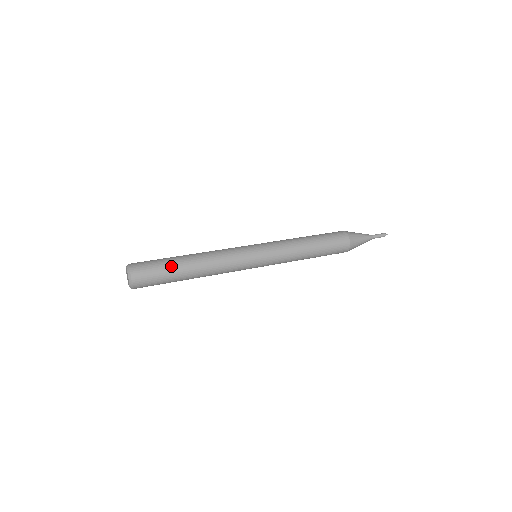
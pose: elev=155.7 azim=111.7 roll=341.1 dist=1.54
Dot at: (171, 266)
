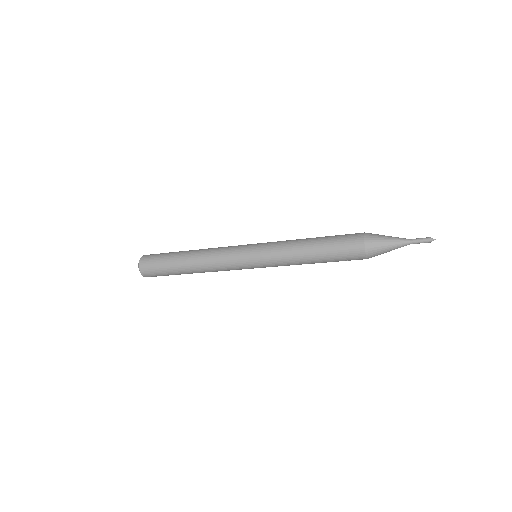
Dot at: (170, 259)
